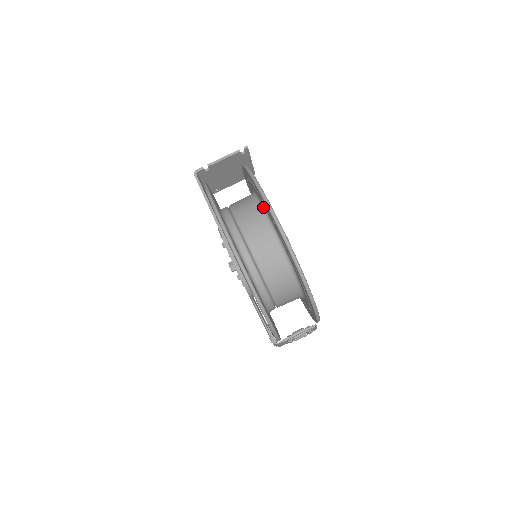
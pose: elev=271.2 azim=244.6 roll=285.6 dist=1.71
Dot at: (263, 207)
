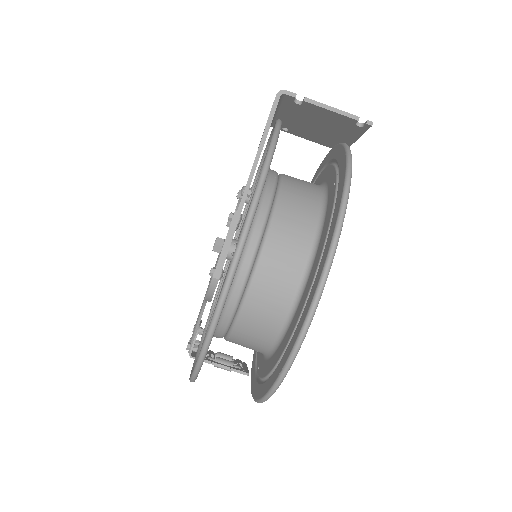
Dot at: (321, 230)
